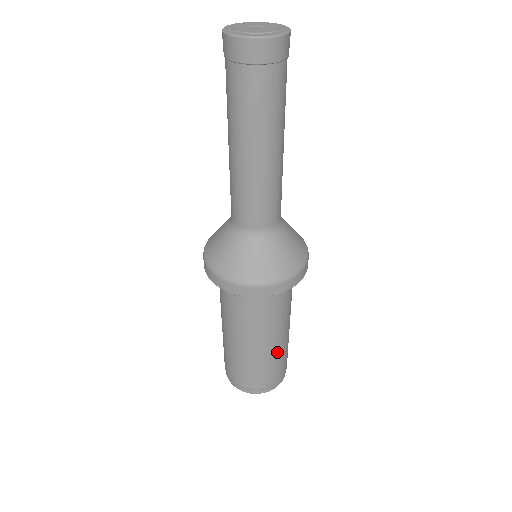
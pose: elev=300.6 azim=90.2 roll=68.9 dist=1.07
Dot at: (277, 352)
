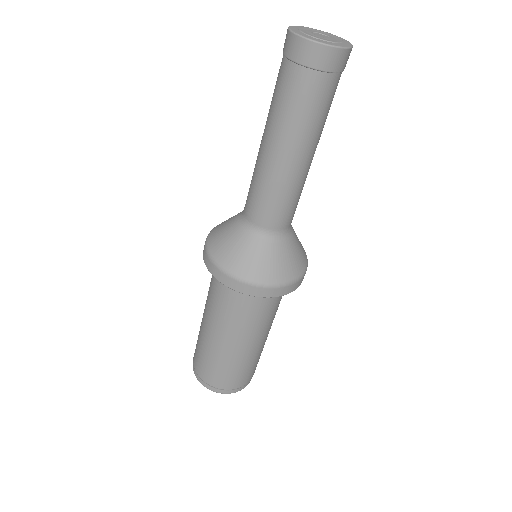
Dot at: (248, 356)
